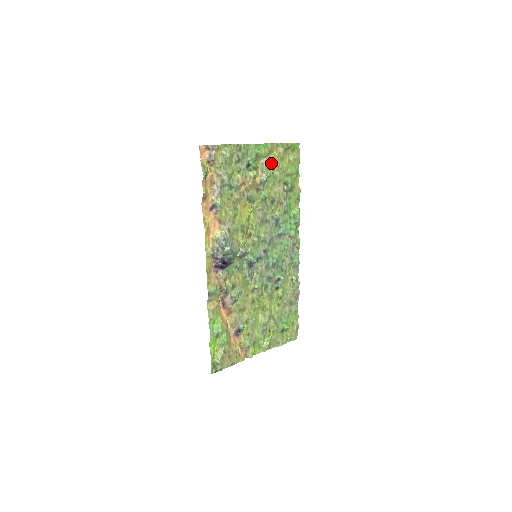
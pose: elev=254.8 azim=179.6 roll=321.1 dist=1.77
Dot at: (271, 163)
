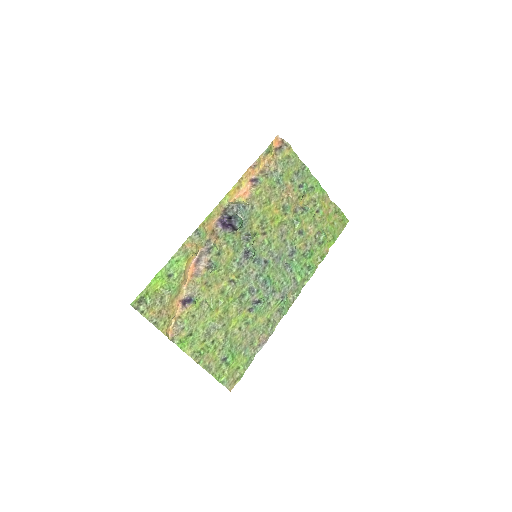
Dot at: (319, 206)
